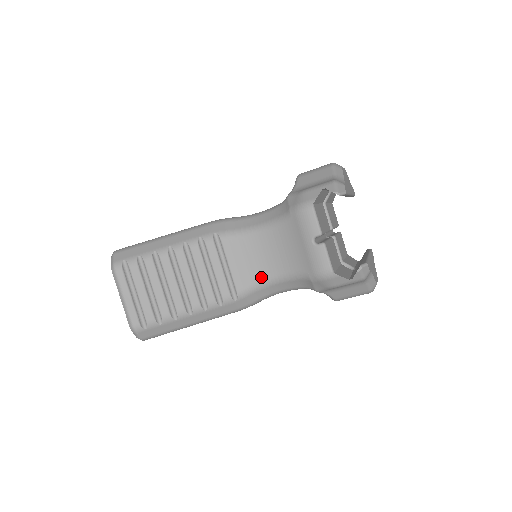
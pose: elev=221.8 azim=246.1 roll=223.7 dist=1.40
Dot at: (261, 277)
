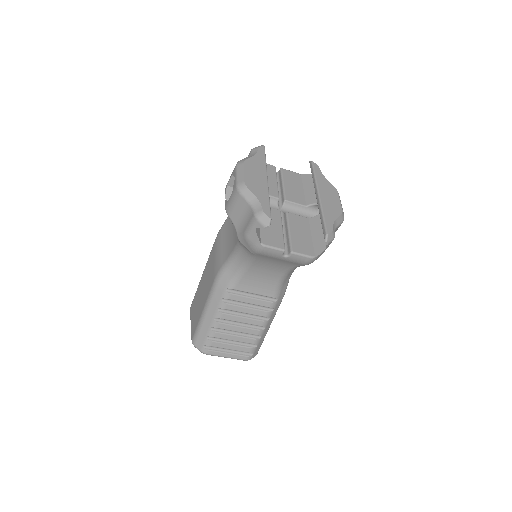
Dot at: (276, 281)
